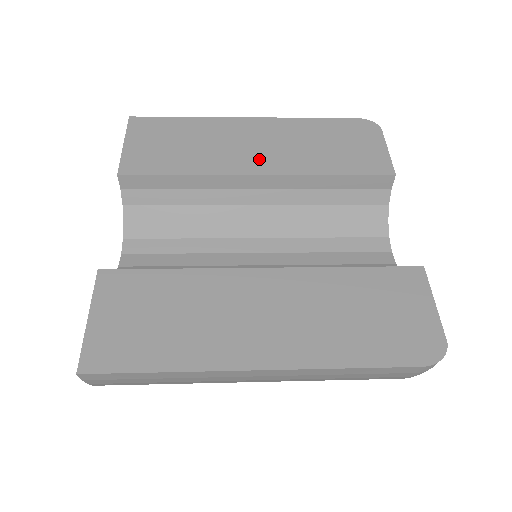
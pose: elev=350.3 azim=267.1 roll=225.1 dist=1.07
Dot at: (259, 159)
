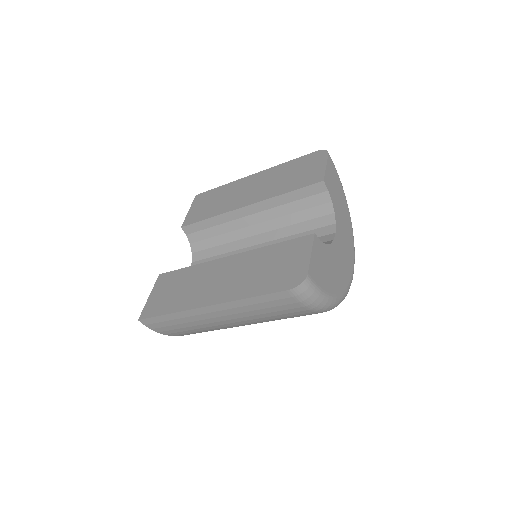
Dot at: (249, 197)
